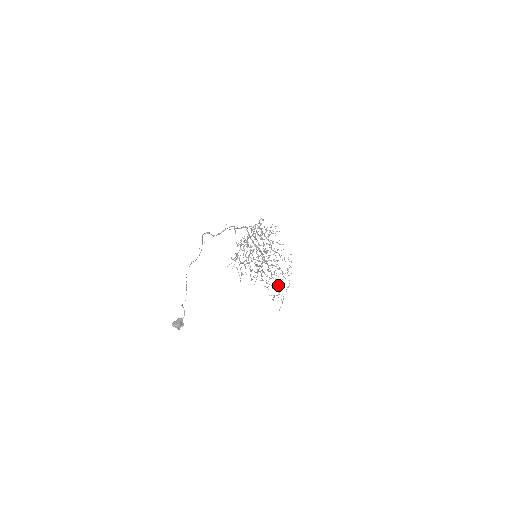
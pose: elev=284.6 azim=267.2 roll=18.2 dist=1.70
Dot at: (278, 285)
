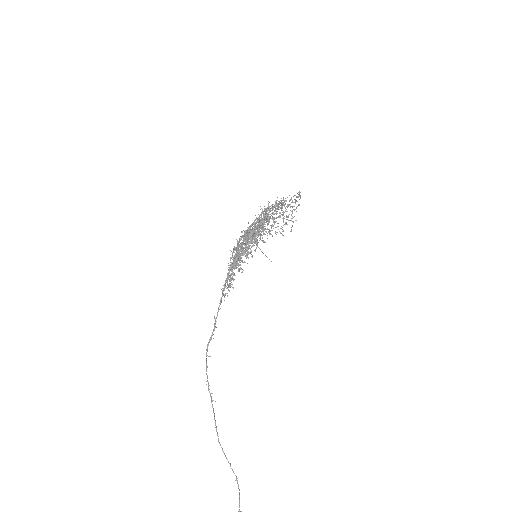
Dot at: (283, 215)
